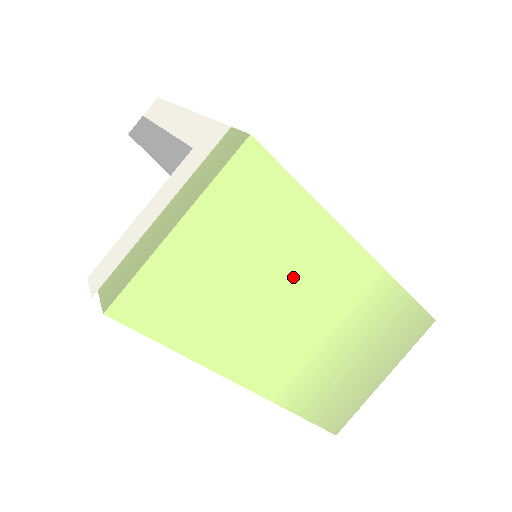
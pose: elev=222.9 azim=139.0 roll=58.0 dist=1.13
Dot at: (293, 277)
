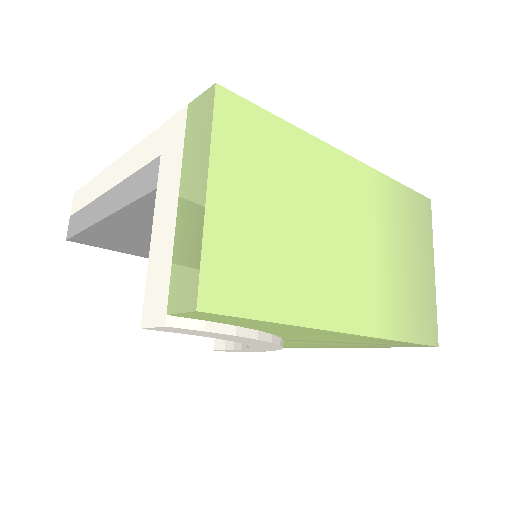
Dot at: (318, 203)
